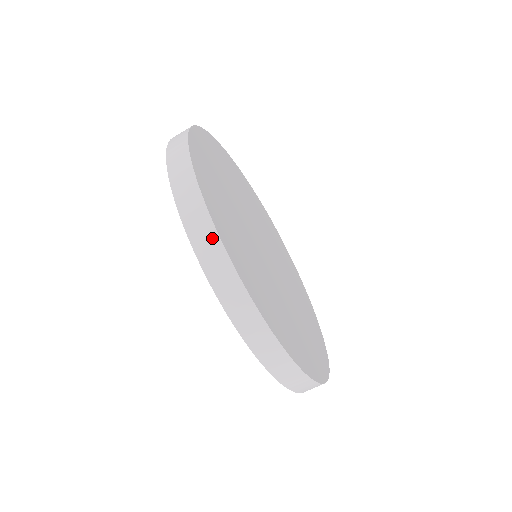
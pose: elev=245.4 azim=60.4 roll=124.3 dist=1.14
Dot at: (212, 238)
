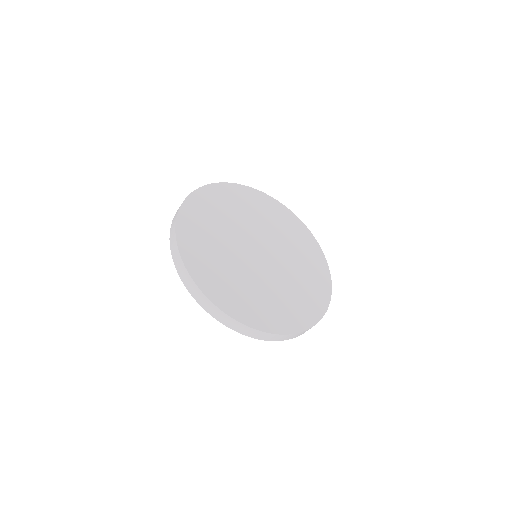
Dot at: (174, 233)
